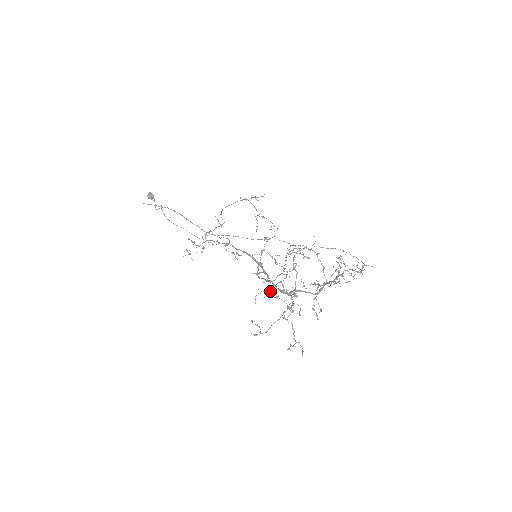
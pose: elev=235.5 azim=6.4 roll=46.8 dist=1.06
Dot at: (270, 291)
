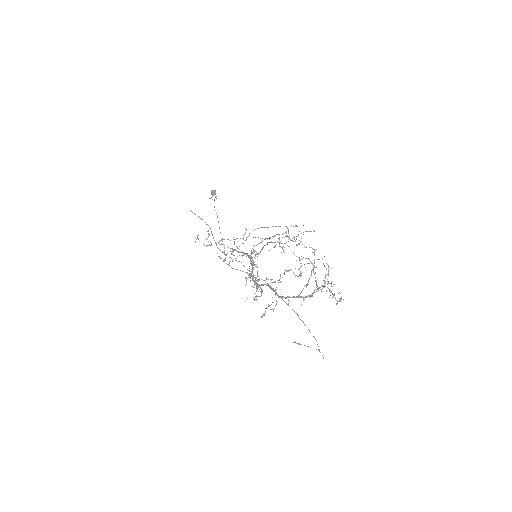
Dot at: occluded
